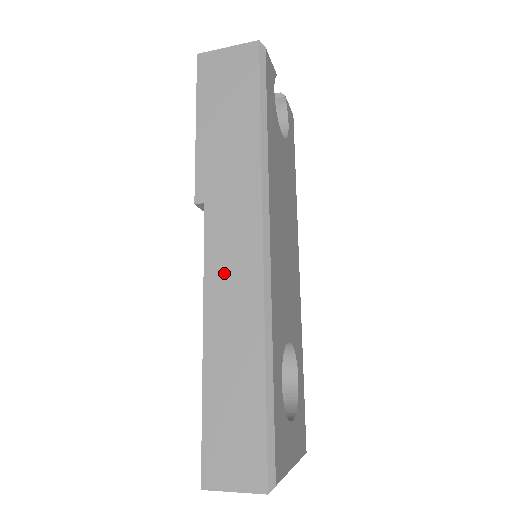
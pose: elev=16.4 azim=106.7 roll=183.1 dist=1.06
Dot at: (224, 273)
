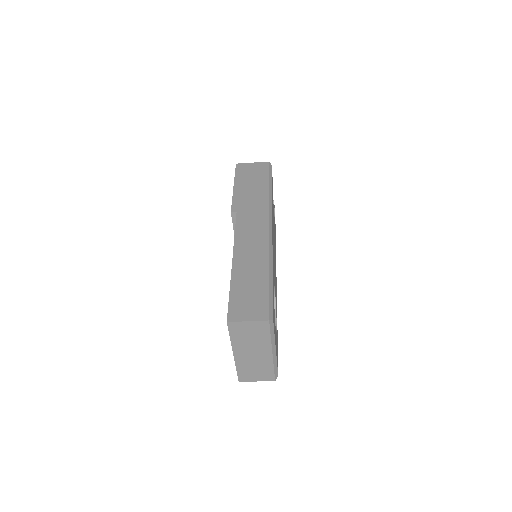
Dot at: (246, 236)
